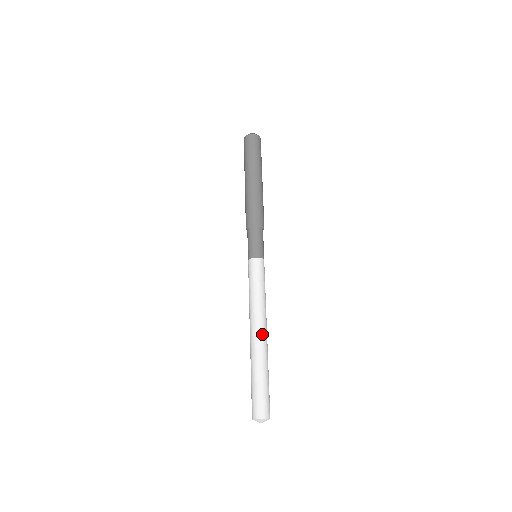
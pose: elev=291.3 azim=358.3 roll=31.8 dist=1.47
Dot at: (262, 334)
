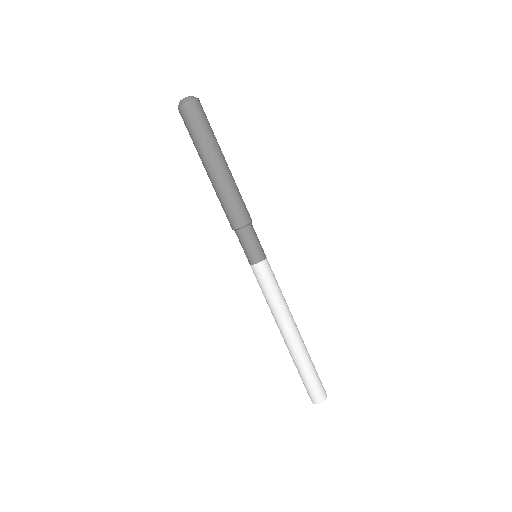
Dot at: (293, 336)
